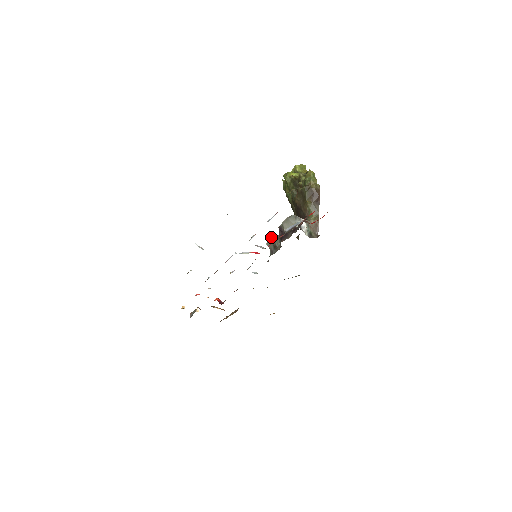
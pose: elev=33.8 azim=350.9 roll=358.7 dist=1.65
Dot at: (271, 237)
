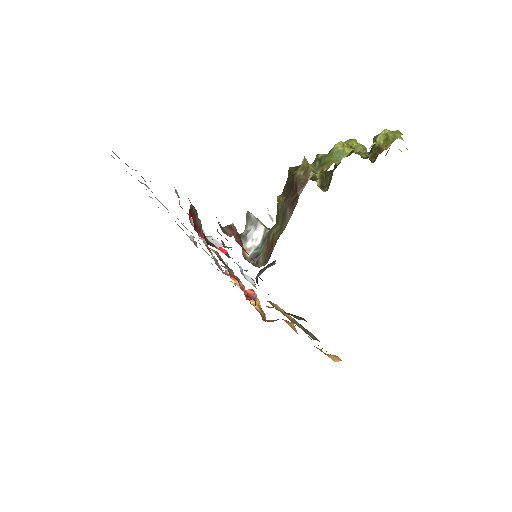
Dot at: occluded
